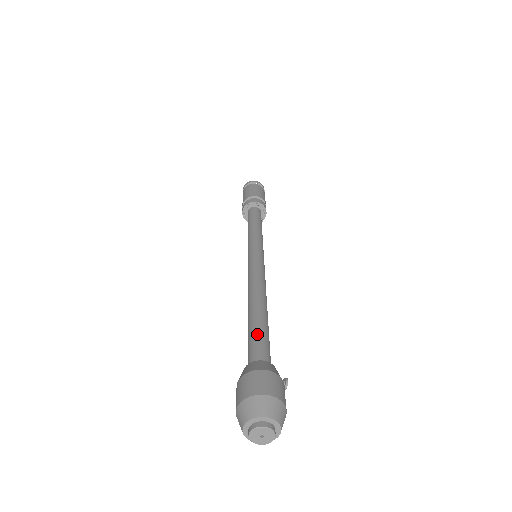
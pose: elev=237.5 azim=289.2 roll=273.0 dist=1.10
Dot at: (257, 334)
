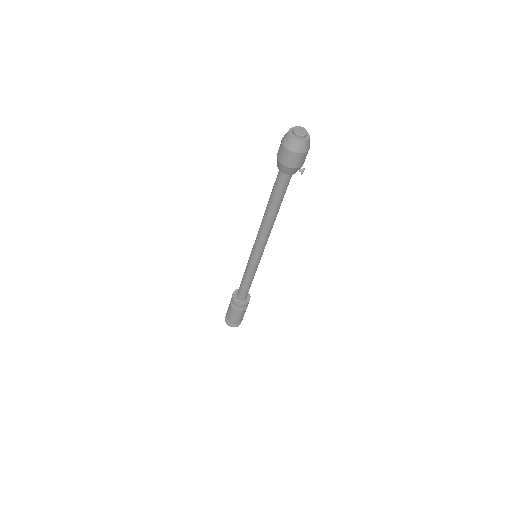
Dot at: occluded
